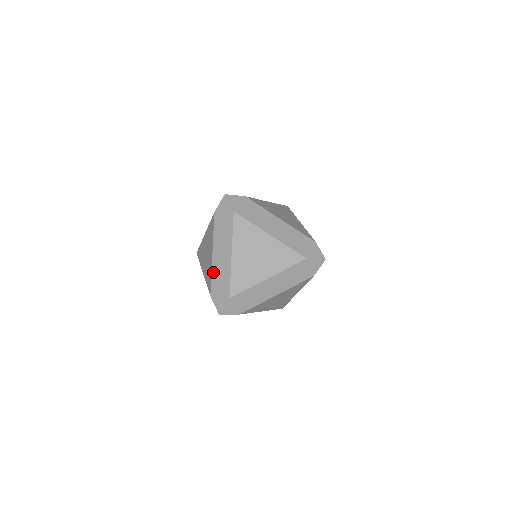
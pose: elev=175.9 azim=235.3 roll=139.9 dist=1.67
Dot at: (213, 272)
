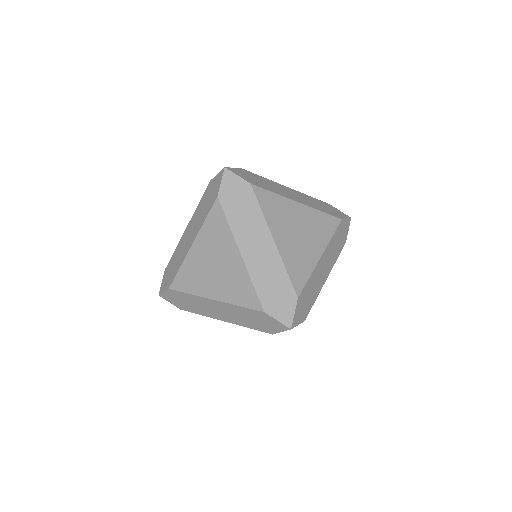
Dot at: (177, 247)
